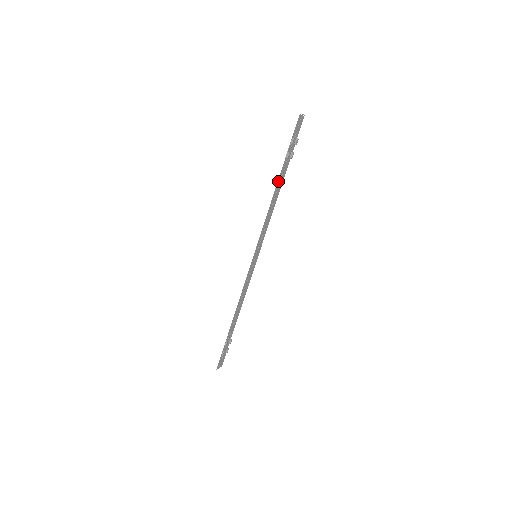
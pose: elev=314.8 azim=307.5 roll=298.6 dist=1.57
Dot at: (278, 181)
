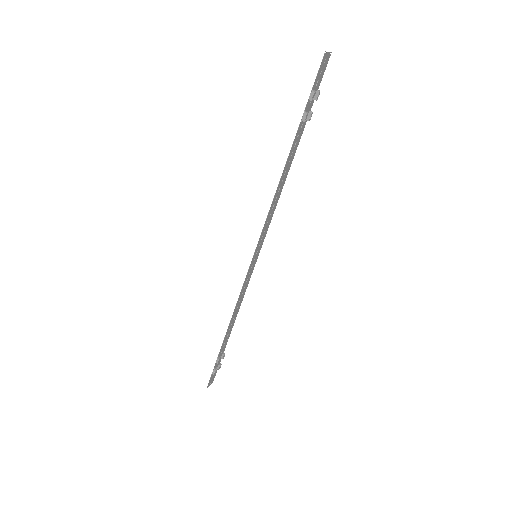
Dot at: (289, 155)
